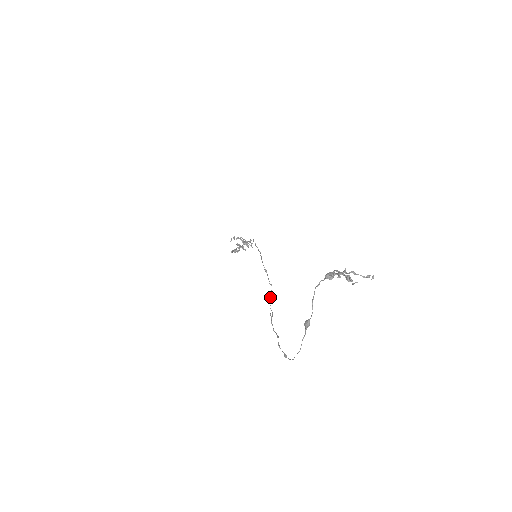
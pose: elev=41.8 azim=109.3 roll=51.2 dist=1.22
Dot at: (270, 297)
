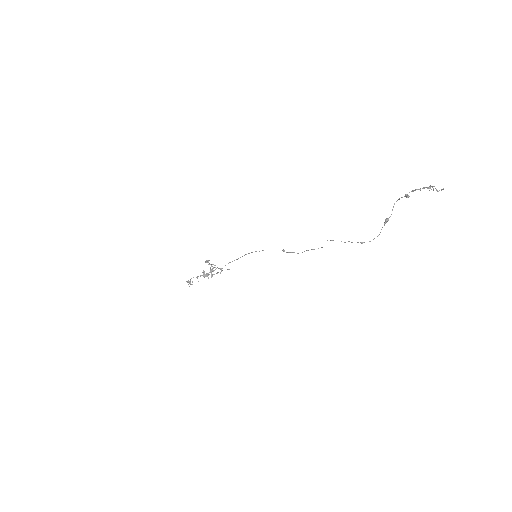
Dot at: (304, 251)
